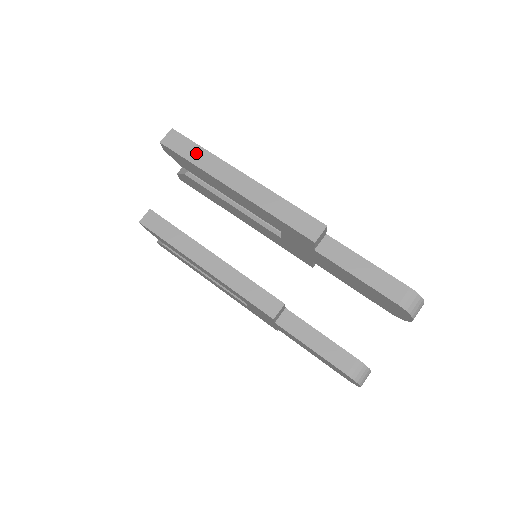
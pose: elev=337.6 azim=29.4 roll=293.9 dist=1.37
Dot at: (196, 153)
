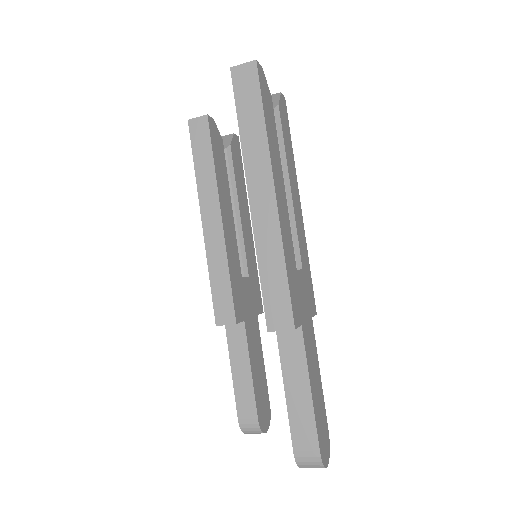
Dot at: (252, 118)
